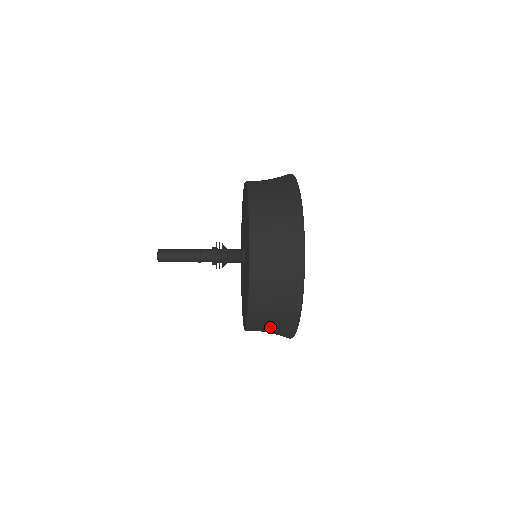
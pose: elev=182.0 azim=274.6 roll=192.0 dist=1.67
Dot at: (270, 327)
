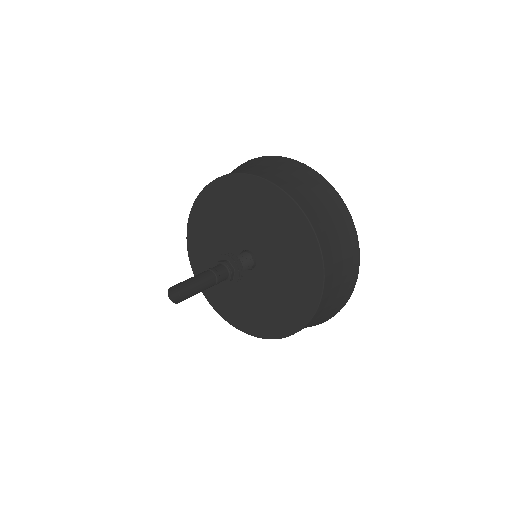
Dot at: (326, 311)
